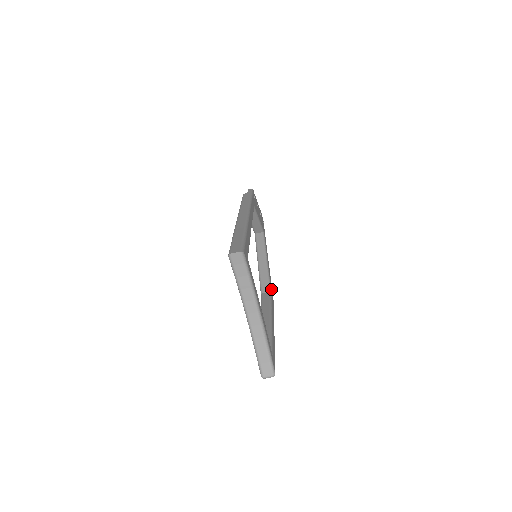
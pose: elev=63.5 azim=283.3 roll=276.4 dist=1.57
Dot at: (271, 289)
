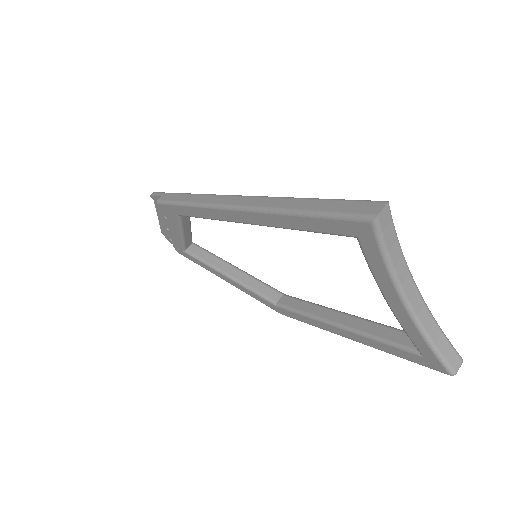
Dot at: (278, 292)
